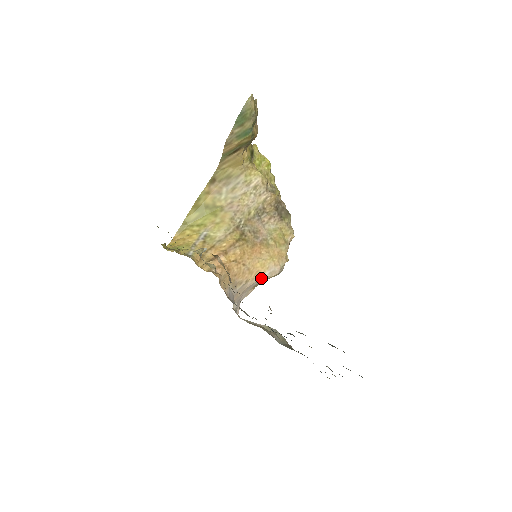
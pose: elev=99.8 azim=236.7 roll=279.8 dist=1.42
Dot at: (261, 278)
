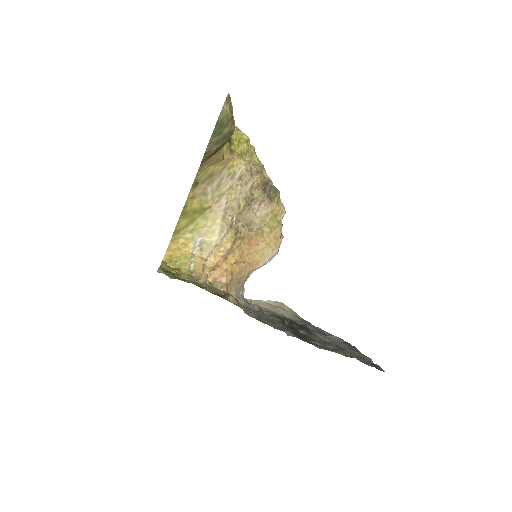
Dot at: (261, 265)
